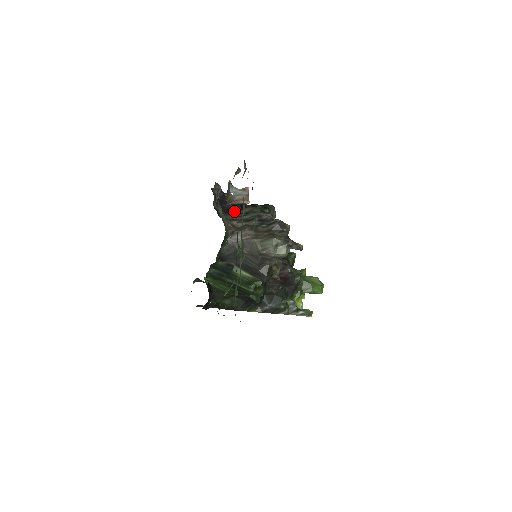
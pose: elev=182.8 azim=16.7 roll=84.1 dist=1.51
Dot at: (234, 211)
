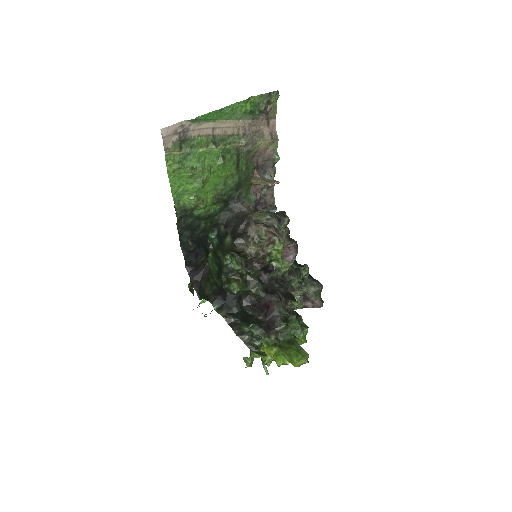
Dot at: occluded
